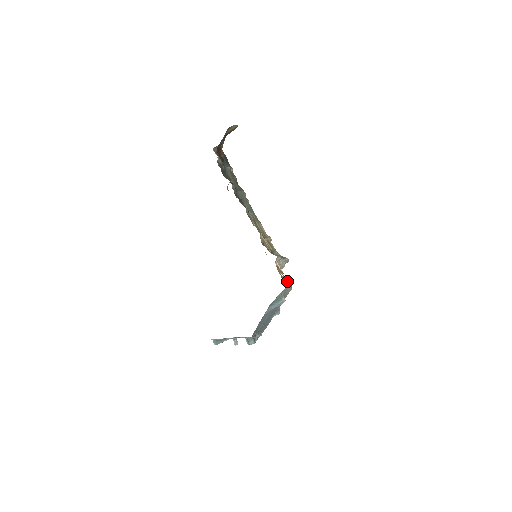
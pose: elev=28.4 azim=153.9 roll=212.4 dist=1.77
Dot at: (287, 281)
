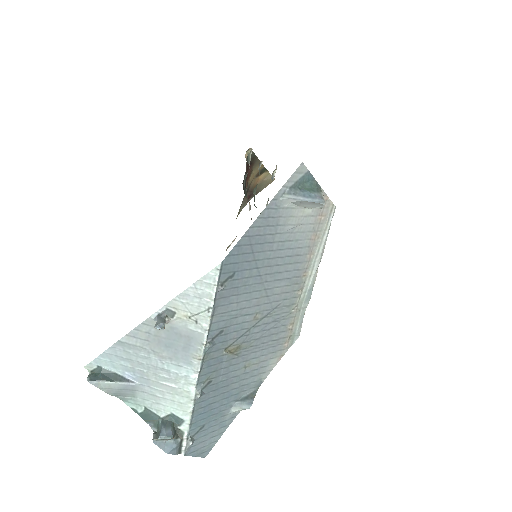
Dot at: occluded
